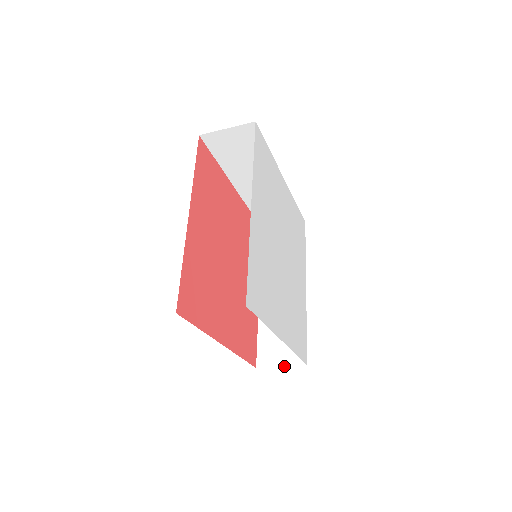
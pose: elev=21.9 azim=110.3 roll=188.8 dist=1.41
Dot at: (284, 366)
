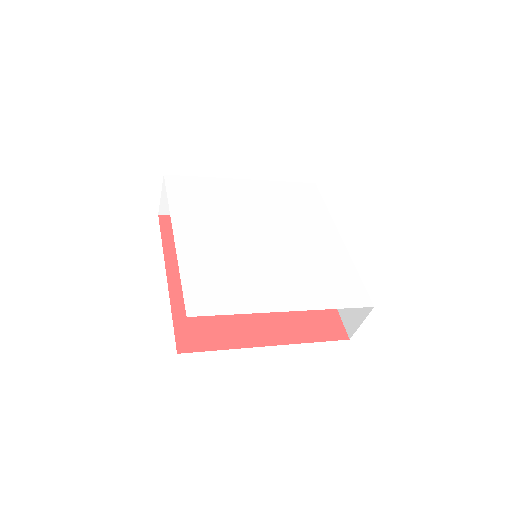
Dot at: (362, 322)
